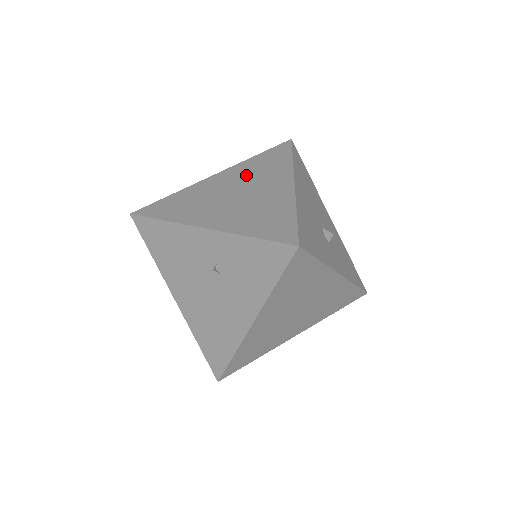
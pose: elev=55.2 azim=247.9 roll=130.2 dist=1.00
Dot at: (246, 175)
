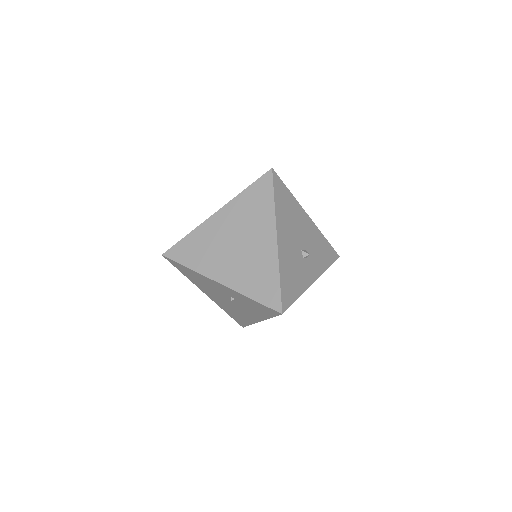
Dot at: (240, 219)
